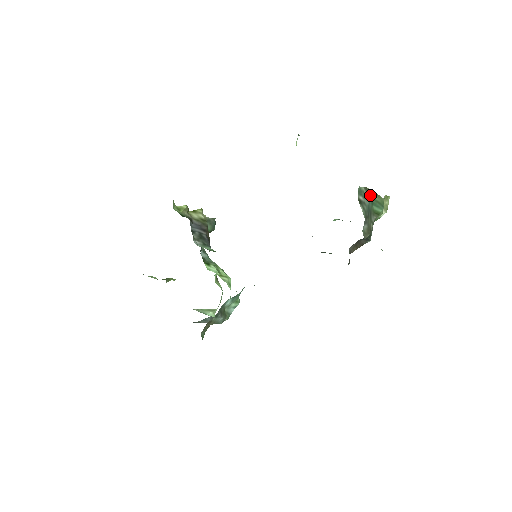
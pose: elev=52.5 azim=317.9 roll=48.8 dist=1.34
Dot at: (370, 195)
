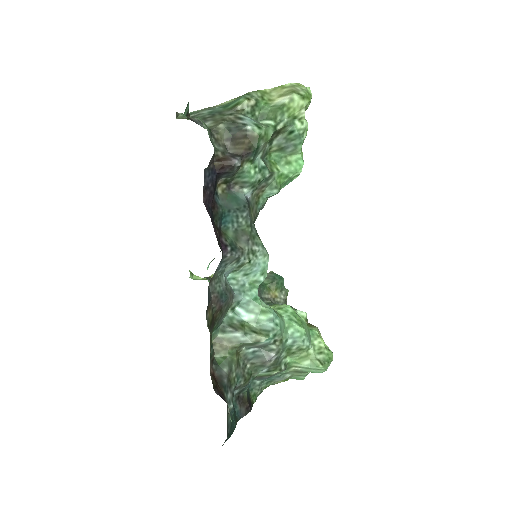
Dot at: (221, 106)
